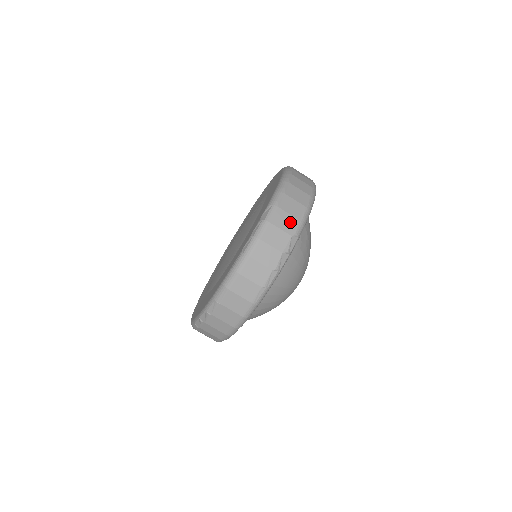
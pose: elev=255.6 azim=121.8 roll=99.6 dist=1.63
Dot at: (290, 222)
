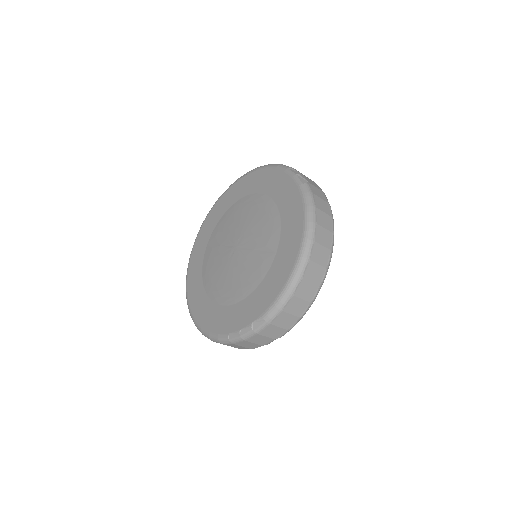
Dot at: (278, 332)
